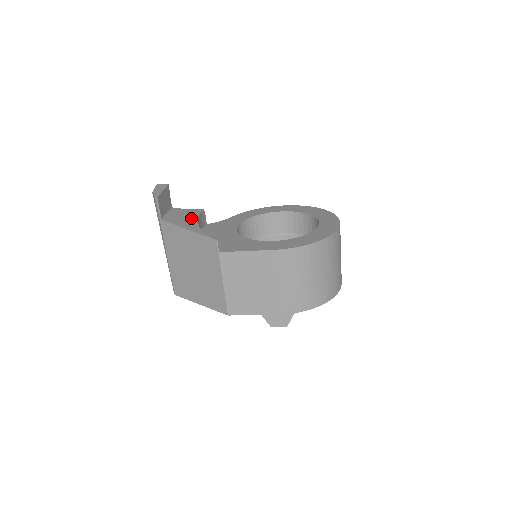
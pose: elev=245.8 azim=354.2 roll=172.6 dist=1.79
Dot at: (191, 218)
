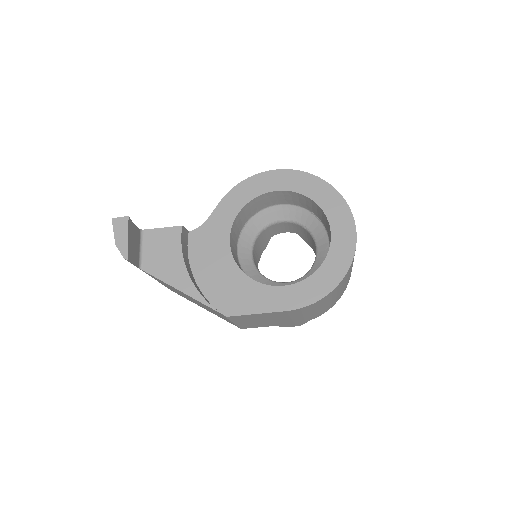
Dot at: (174, 258)
